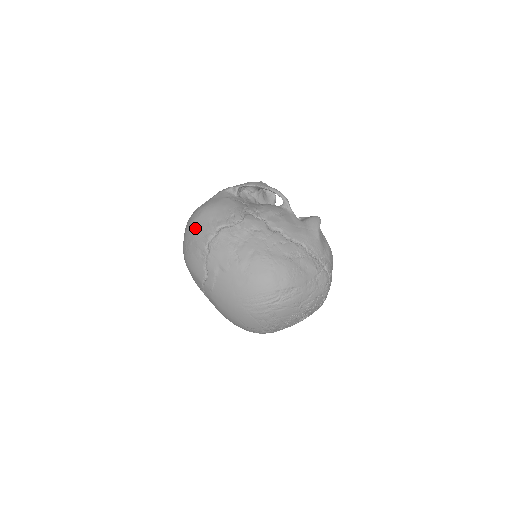
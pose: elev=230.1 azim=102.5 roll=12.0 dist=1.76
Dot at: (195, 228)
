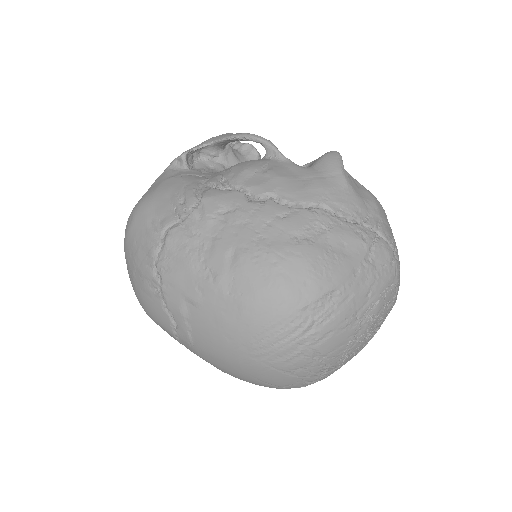
Dot at: (131, 246)
